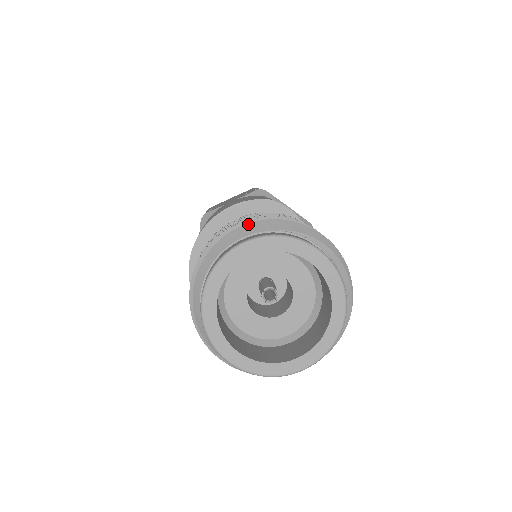
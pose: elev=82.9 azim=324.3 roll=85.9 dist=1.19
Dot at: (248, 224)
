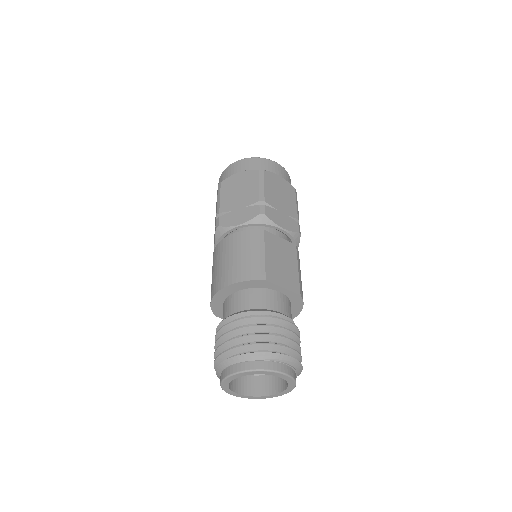
Dot at: (246, 354)
